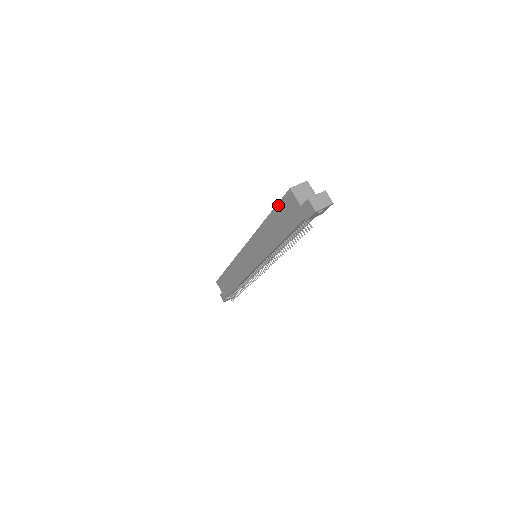
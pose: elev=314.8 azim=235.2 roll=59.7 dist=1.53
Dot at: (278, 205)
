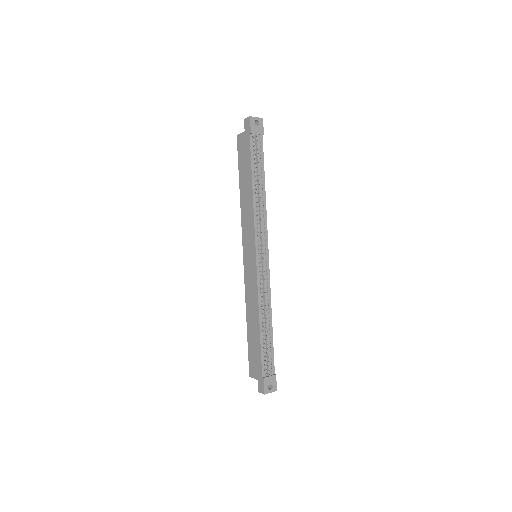
Dot at: (238, 160)
